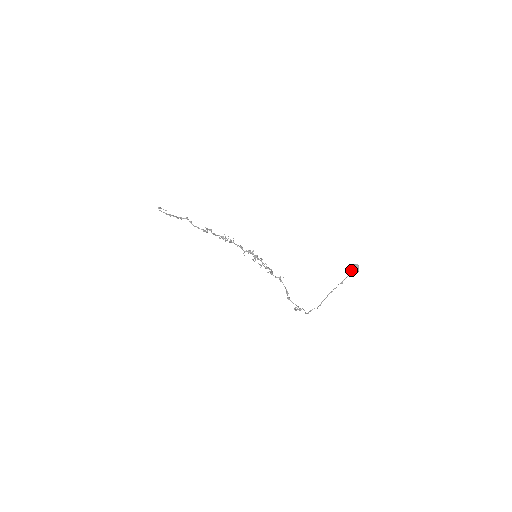
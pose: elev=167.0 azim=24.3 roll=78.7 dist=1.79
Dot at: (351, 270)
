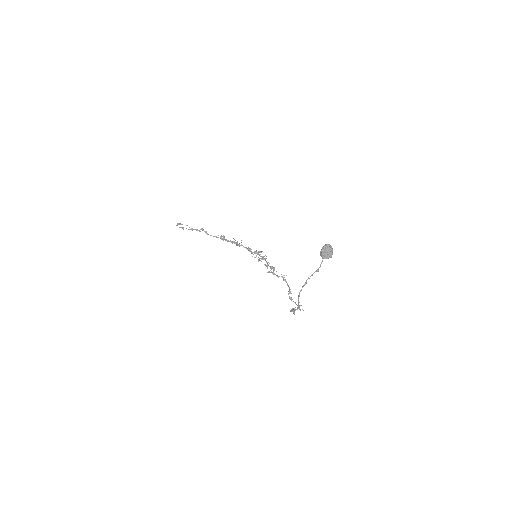
Dot at: (321, 253)
